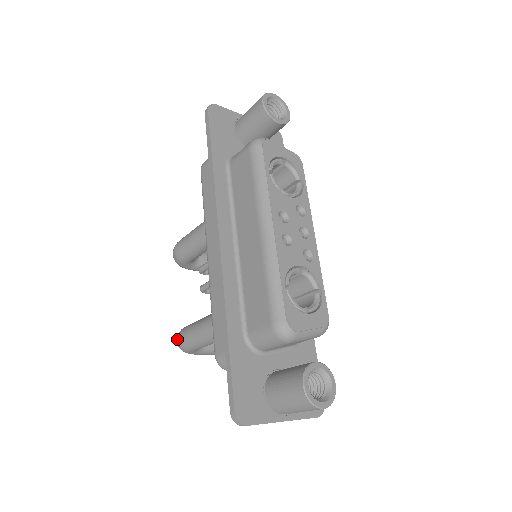
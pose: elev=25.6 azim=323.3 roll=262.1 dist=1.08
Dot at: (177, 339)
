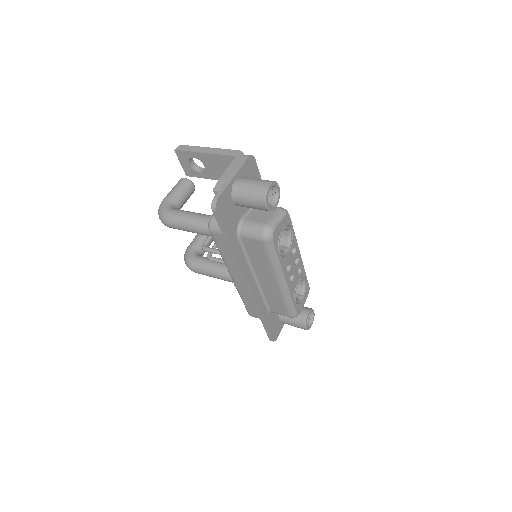
Dot at: occluded
